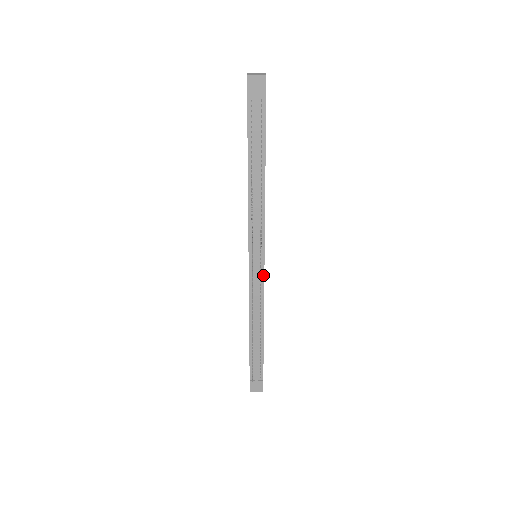
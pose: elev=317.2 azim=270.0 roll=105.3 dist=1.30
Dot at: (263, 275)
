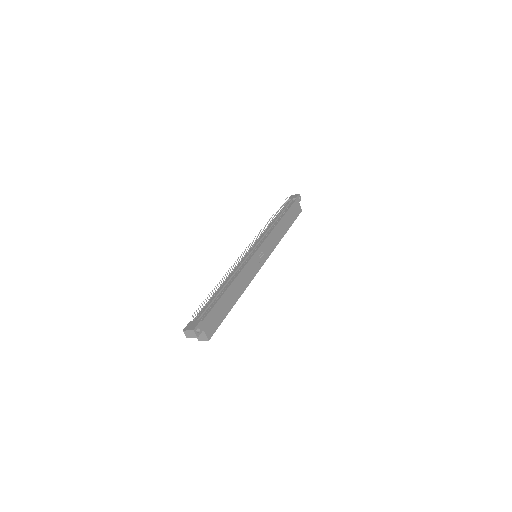
Dot at: (252, 255)
